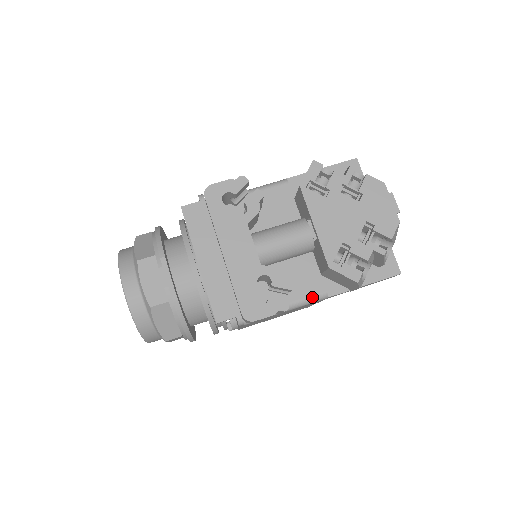
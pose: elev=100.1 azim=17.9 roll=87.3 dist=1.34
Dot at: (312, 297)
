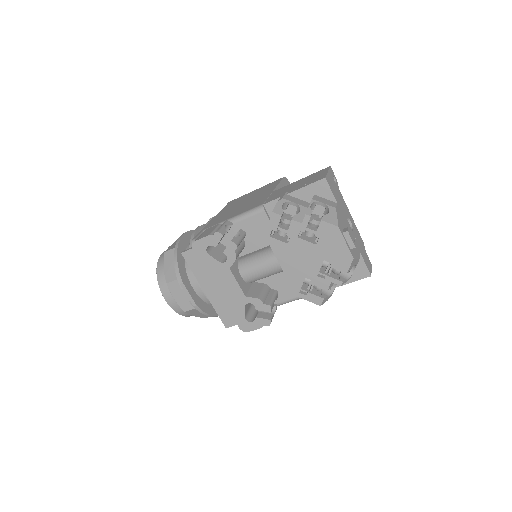
Dot at: (297, 298)
